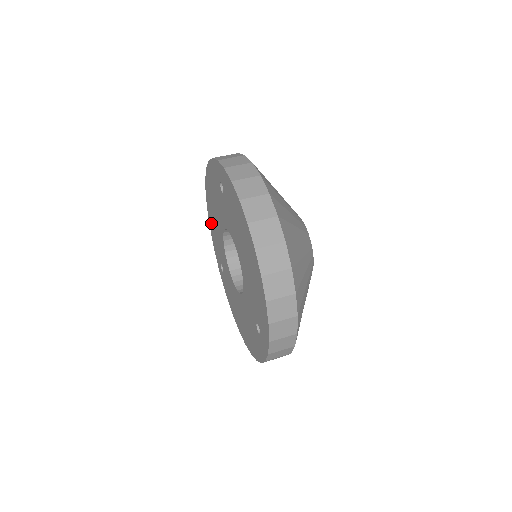
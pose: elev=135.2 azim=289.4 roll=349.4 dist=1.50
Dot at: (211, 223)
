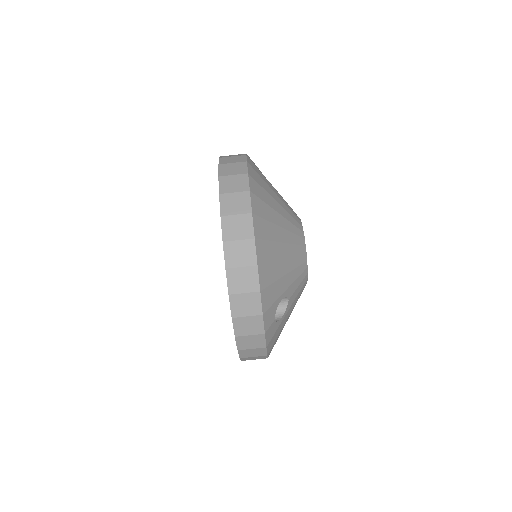
Dot at: occluded
